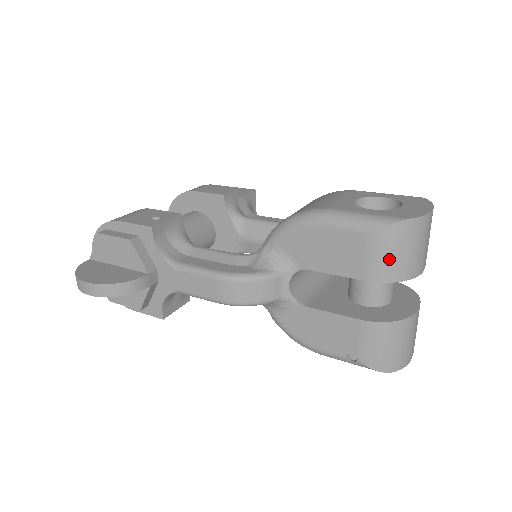
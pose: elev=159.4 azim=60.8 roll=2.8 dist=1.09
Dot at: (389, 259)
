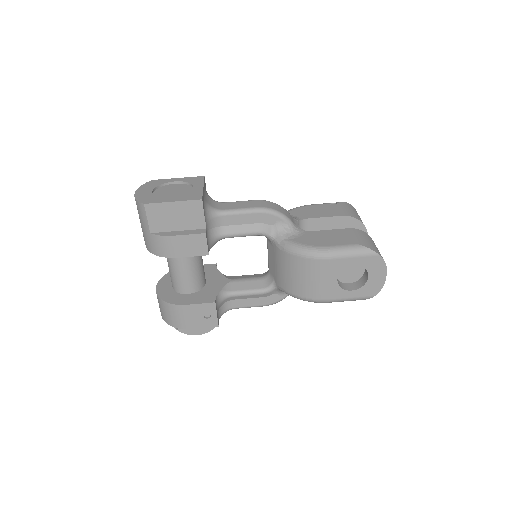
Dot at: occluded
